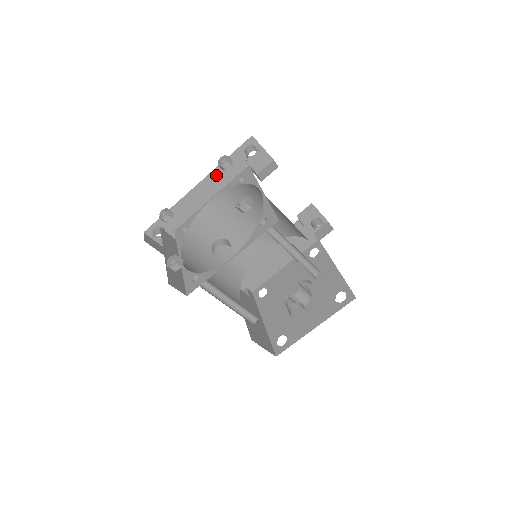
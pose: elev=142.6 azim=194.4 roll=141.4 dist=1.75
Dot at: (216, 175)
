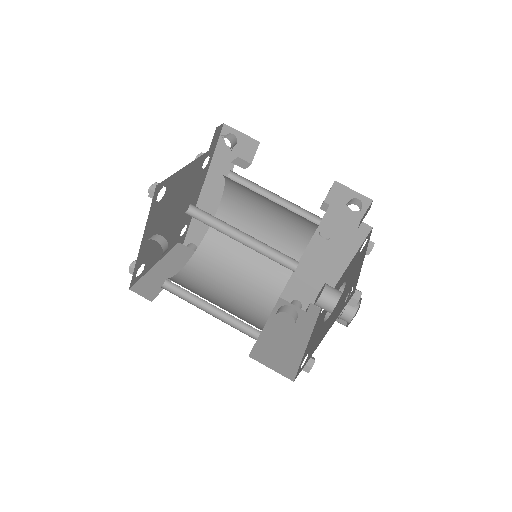
Dot at: (212, 177)
